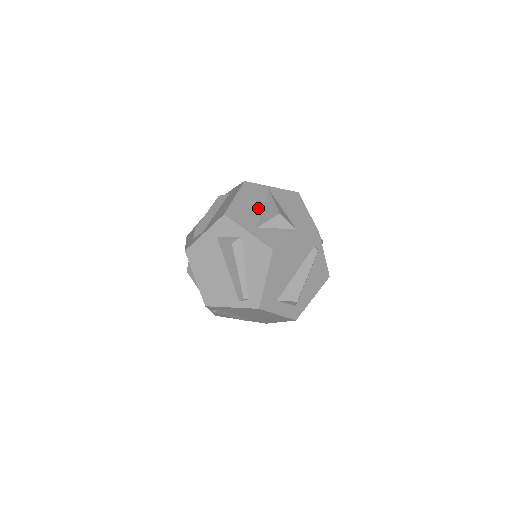
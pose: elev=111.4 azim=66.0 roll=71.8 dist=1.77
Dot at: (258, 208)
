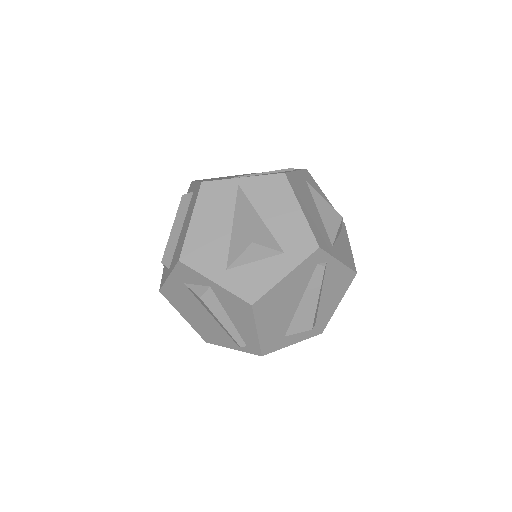
Dot at: (225, 230)
